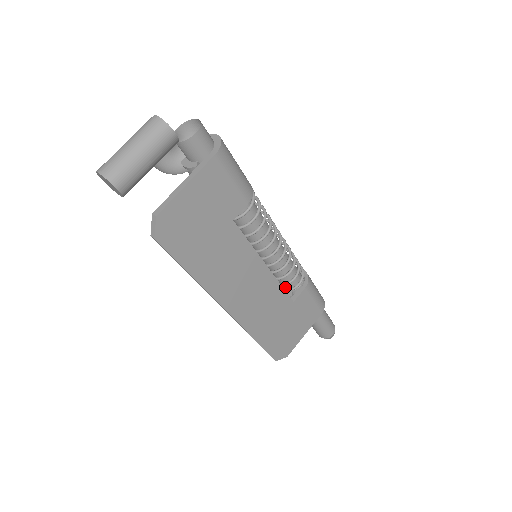
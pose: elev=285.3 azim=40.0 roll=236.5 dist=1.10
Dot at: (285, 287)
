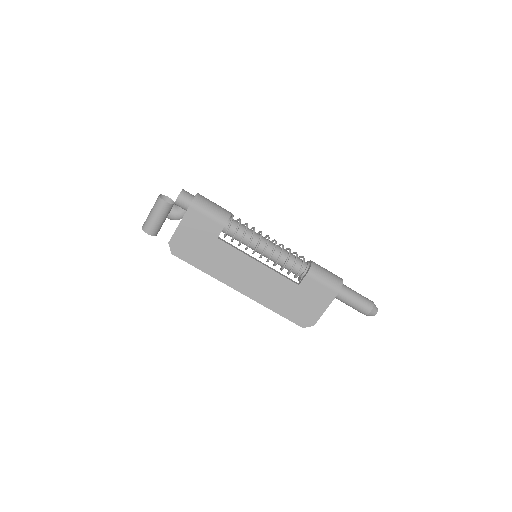
Dot at: occluded
